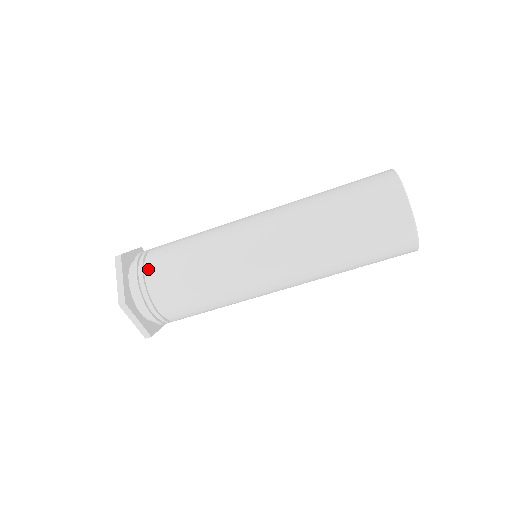
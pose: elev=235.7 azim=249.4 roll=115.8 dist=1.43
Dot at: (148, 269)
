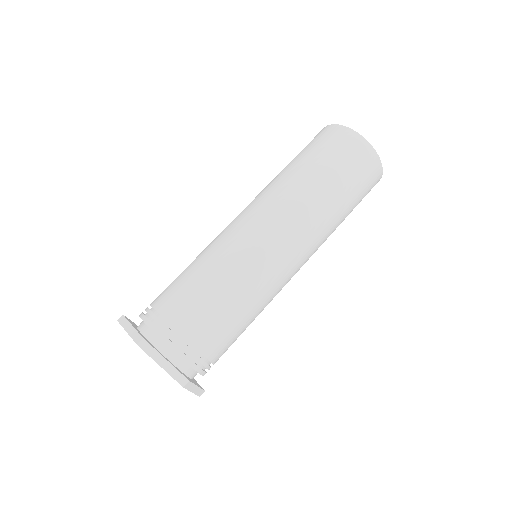
Dot at: occluded
